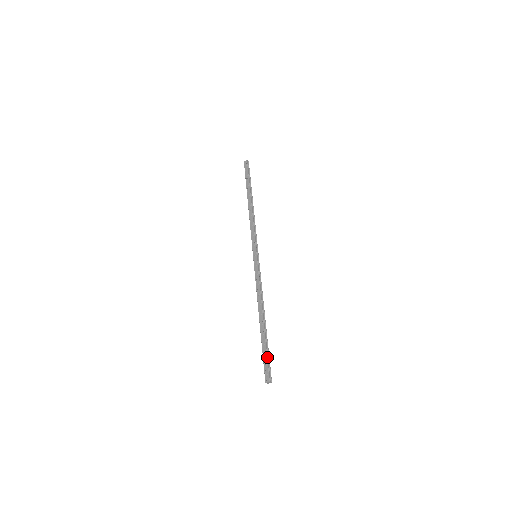
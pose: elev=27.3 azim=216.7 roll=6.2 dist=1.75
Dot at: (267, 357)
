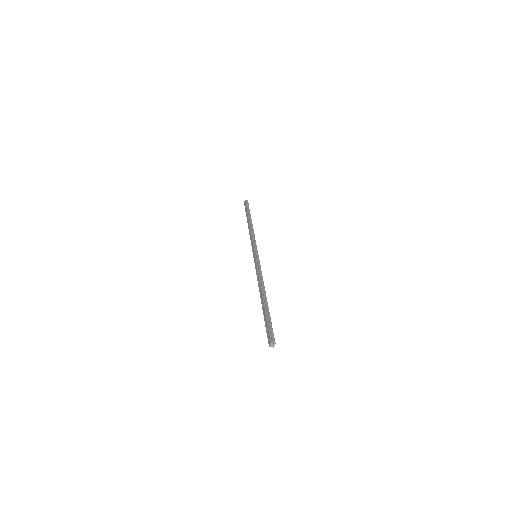
Dot at: (267, 324)
